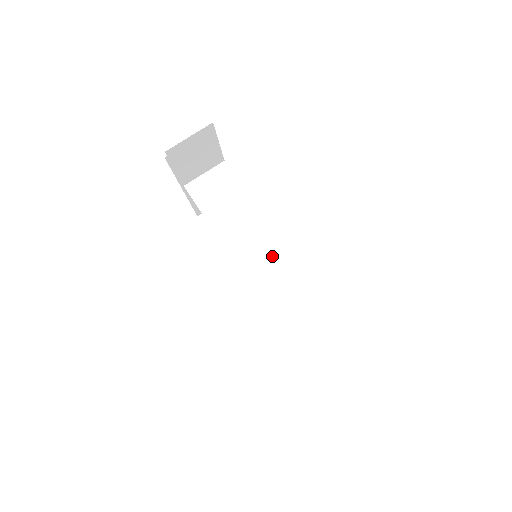
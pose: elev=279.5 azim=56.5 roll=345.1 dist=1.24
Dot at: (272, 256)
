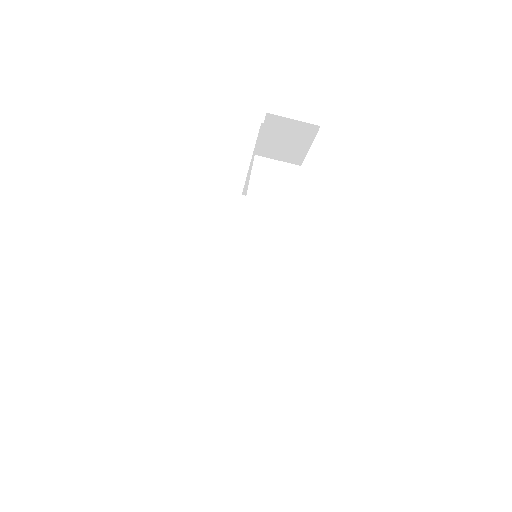
Dot at: (268, 264)
